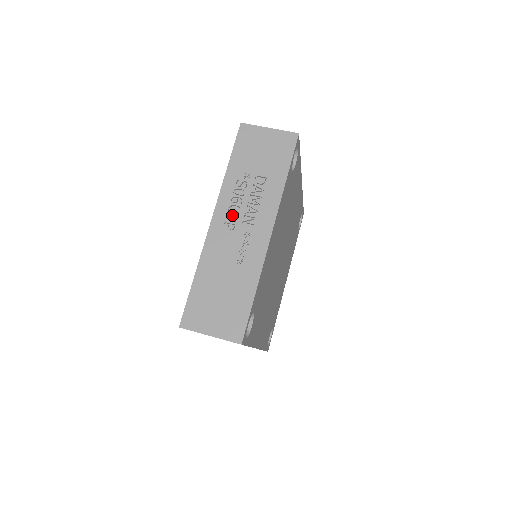
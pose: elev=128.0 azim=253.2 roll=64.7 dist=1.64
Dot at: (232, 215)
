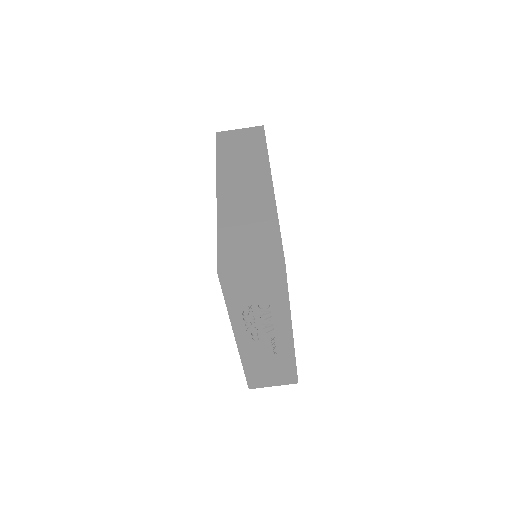
Dot at: (251, 331)
